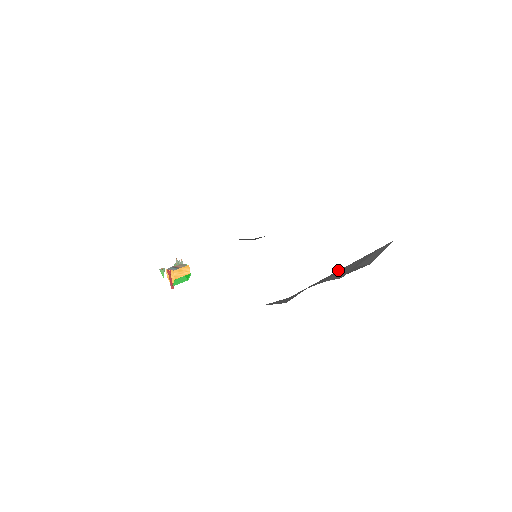
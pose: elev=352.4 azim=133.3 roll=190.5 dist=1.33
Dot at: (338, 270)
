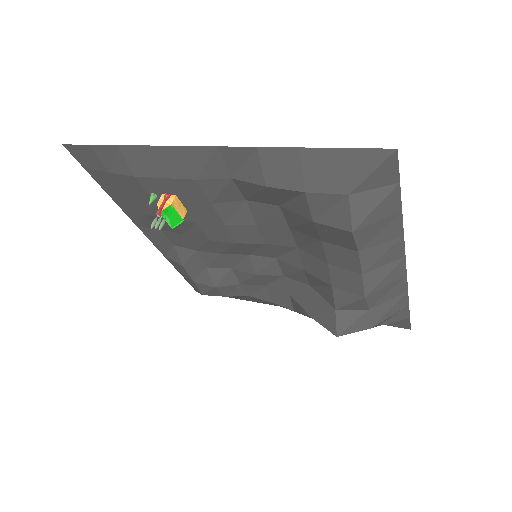
Dot at: (336, 318)
